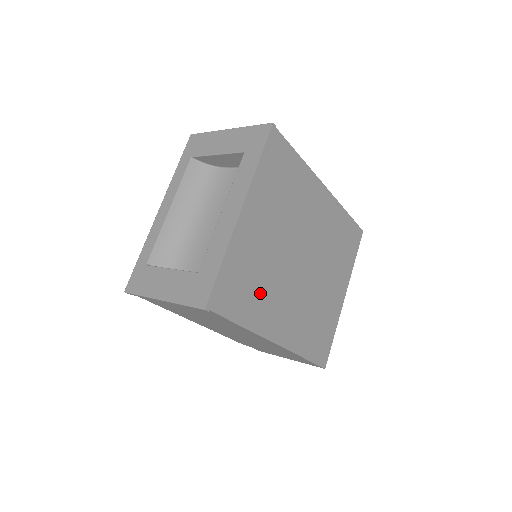
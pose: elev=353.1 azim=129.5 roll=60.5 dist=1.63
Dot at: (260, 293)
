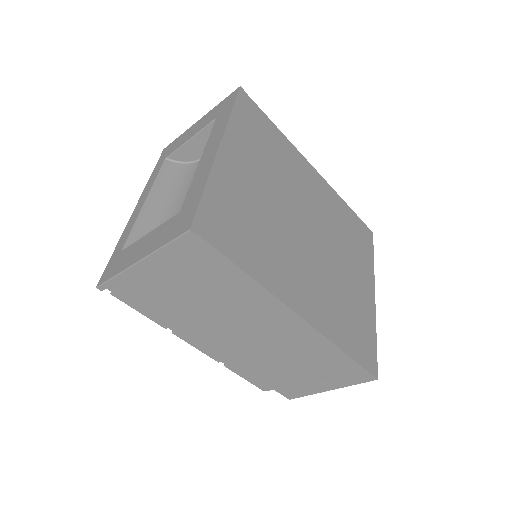
Dot at: (262, 243)
